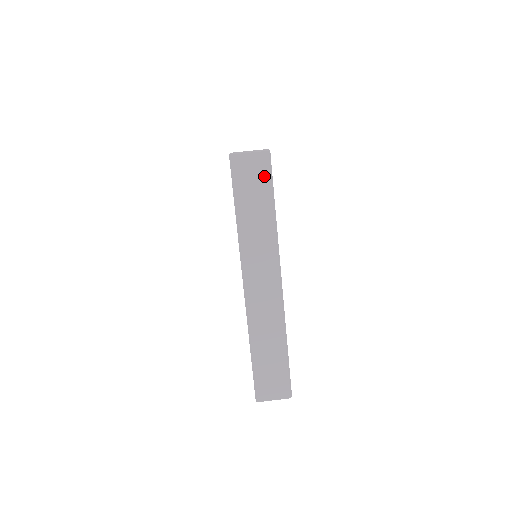
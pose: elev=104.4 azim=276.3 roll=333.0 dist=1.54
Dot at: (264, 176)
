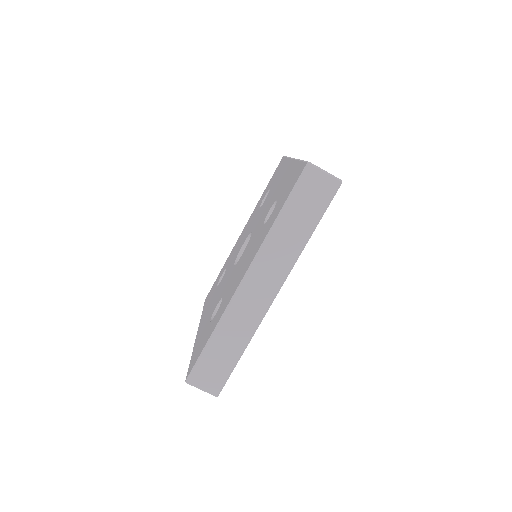
Dot at: (323, 200)
